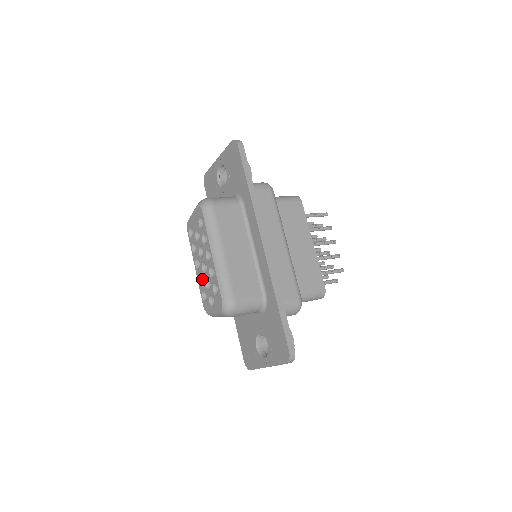
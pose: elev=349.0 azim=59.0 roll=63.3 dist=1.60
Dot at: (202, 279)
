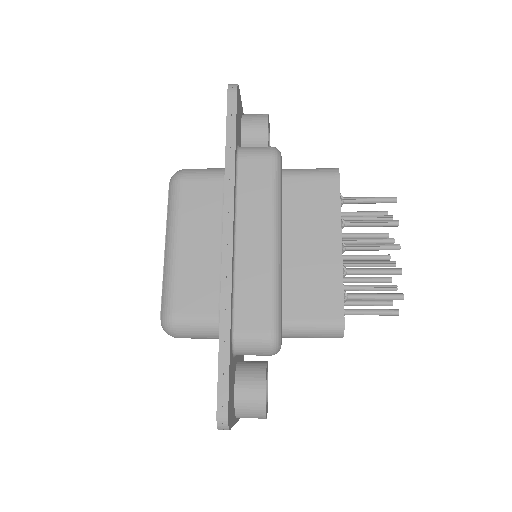
Dot at: occluded
